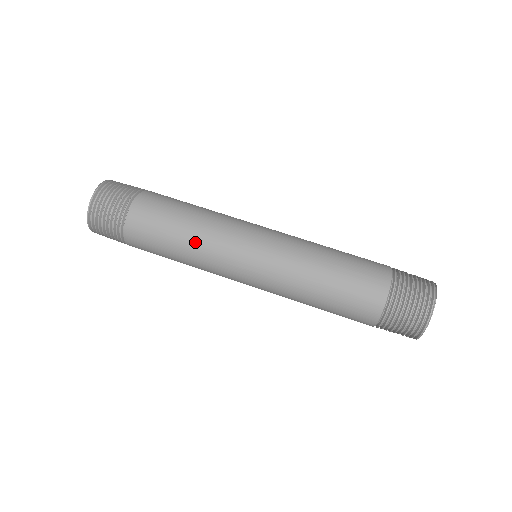
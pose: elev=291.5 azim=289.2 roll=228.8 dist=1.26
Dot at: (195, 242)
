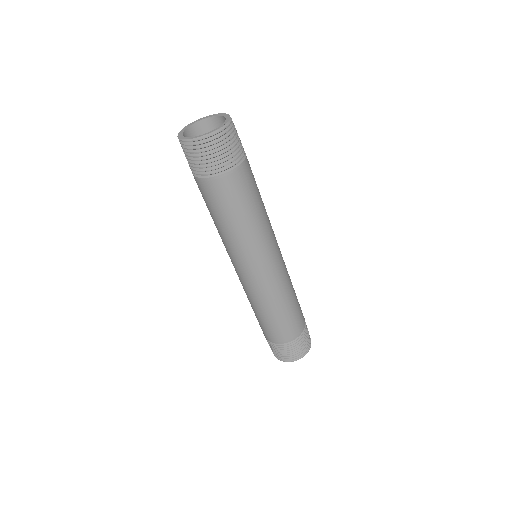
Dot at: (251, 229)
